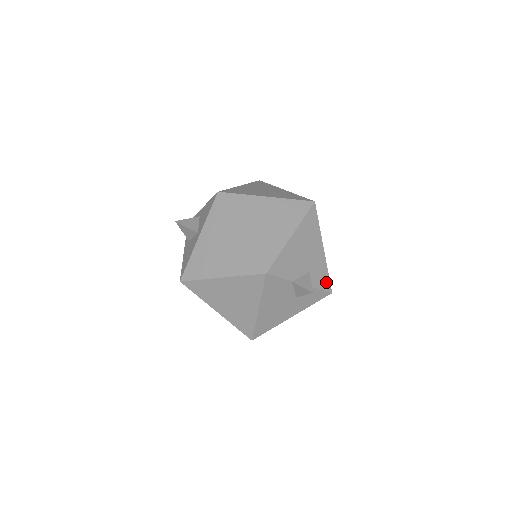
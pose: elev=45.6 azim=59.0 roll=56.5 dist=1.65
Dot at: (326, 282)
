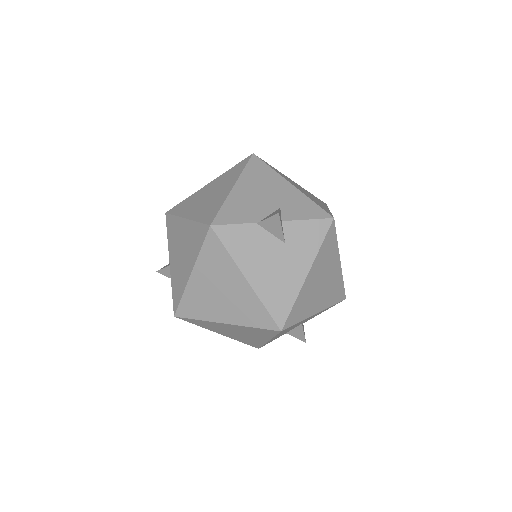
Dot at: (316, 211)
